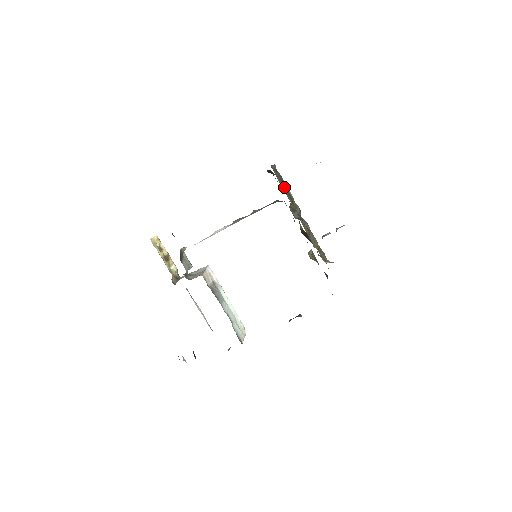
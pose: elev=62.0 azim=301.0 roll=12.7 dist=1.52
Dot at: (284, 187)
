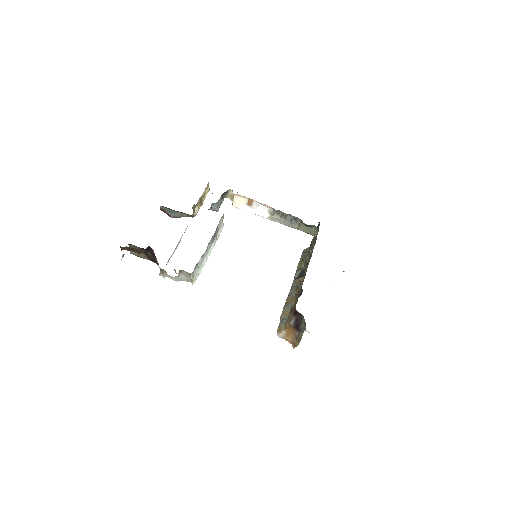
Dot at: (301, 264)
